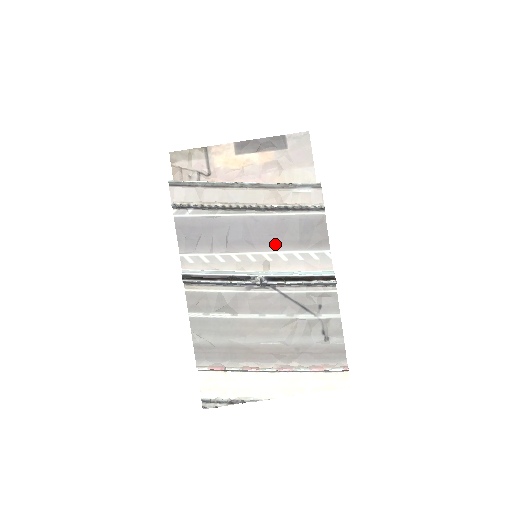
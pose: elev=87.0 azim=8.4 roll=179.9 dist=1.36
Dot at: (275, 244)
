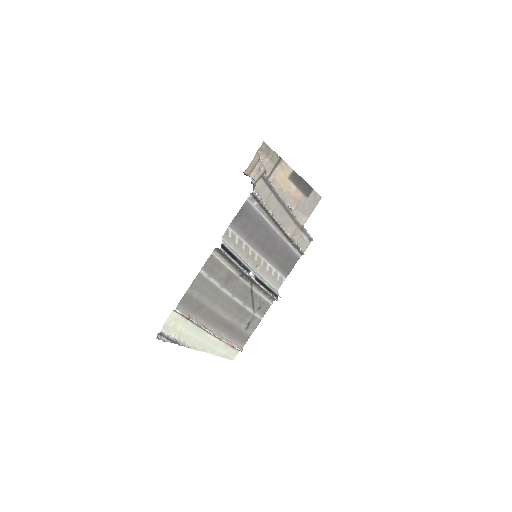
Dot at: (271, 257)
